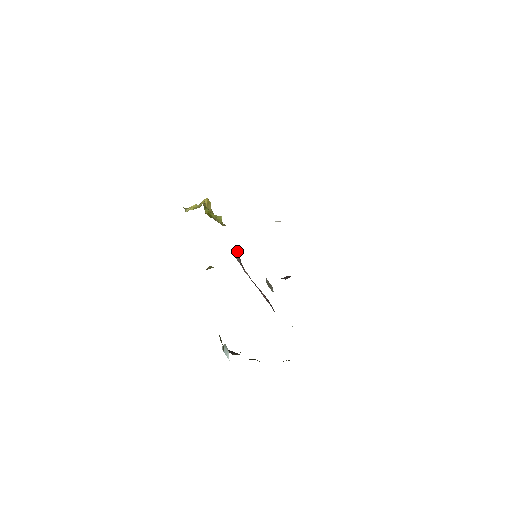
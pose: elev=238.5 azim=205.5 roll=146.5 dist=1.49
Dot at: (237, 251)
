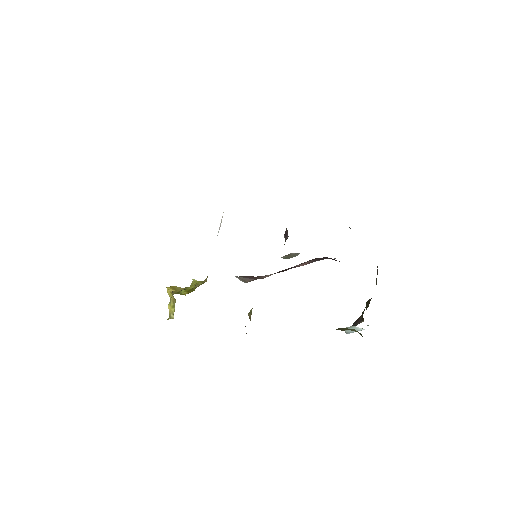
Dot at: (239, 278)
